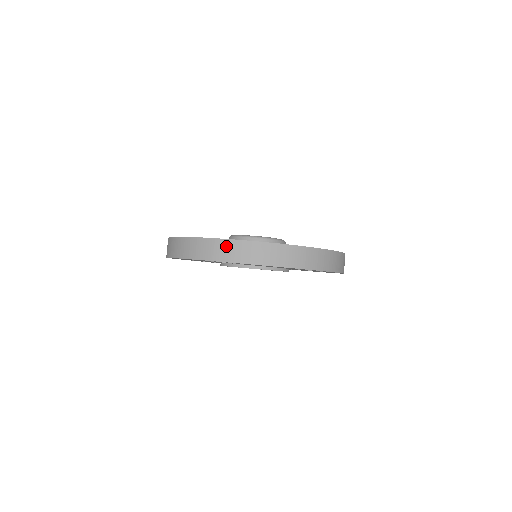
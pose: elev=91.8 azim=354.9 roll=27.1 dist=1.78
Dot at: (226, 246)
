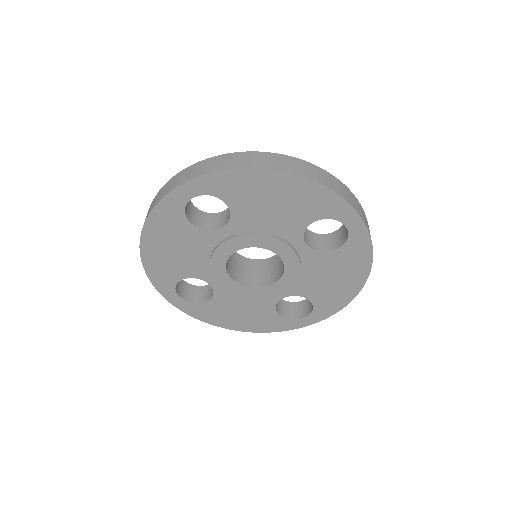
Dot at: (205, 164)
